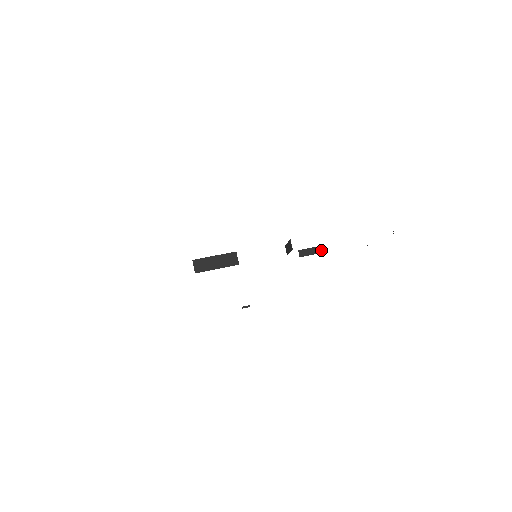
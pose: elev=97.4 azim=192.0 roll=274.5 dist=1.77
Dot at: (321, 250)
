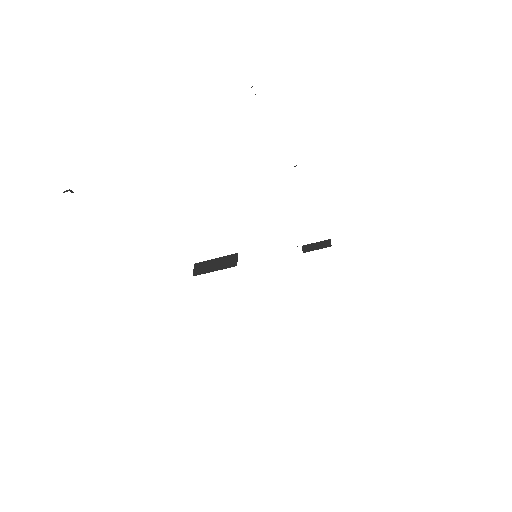
Dot at: occluded
